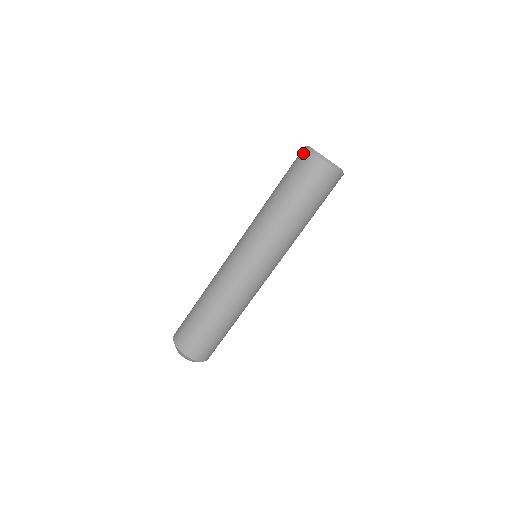
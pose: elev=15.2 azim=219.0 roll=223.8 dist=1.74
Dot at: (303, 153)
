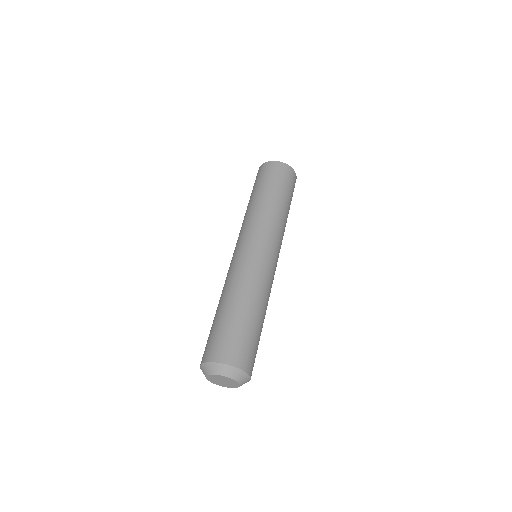
Dot at: occluded
